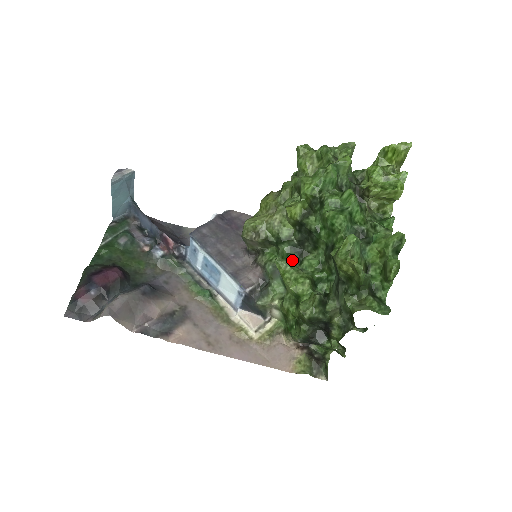
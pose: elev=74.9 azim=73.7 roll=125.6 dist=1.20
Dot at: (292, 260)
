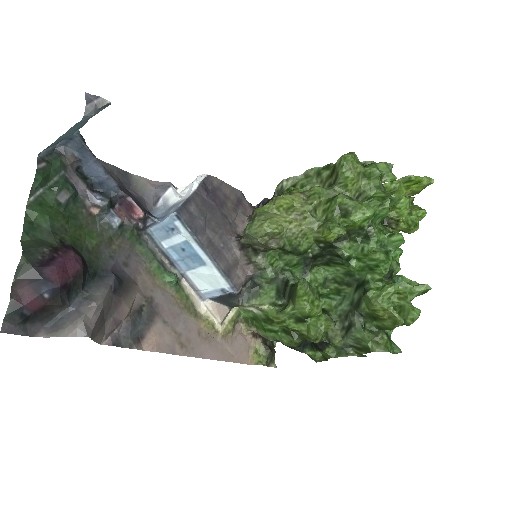
Dot at: (296, 269)
